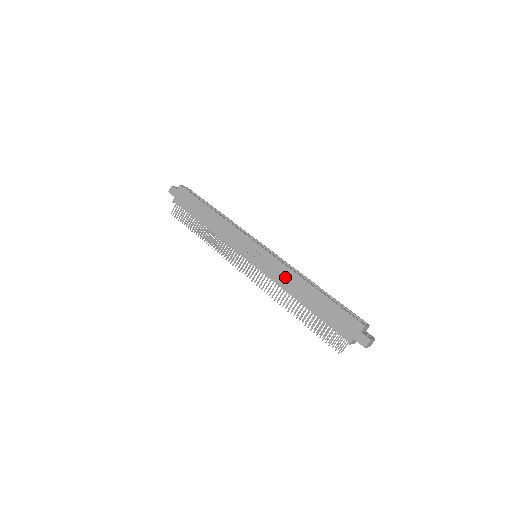
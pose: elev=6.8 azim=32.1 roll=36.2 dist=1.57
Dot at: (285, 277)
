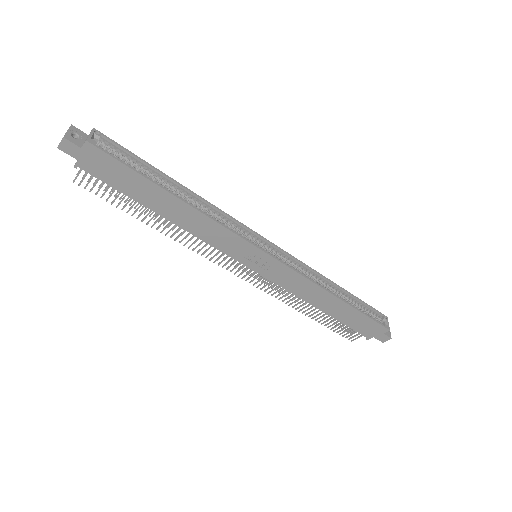
Dot at: (304, 289)
